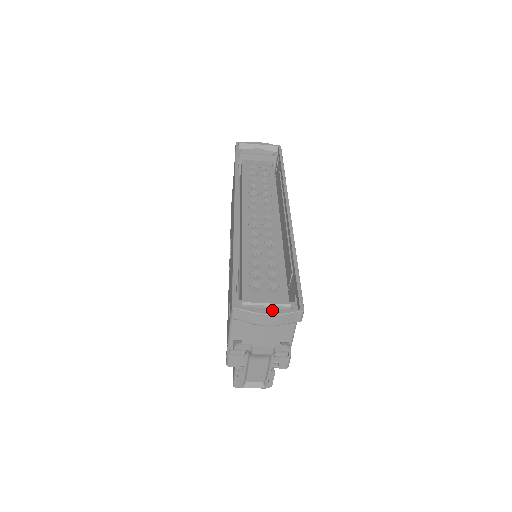
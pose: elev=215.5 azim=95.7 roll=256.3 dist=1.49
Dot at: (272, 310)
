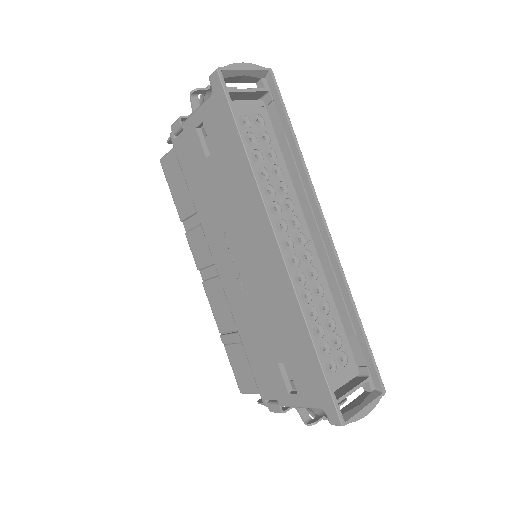
Dot at: (368, 408)
